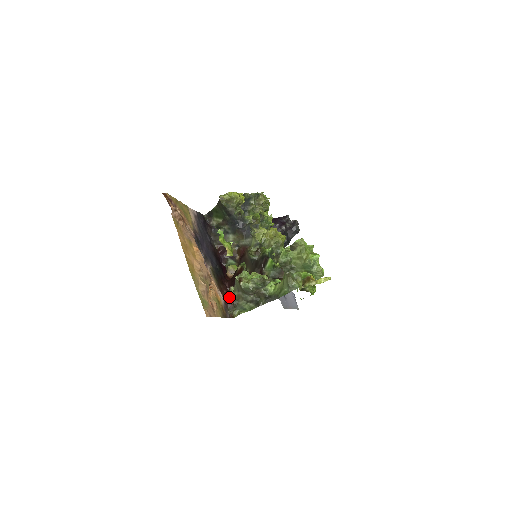
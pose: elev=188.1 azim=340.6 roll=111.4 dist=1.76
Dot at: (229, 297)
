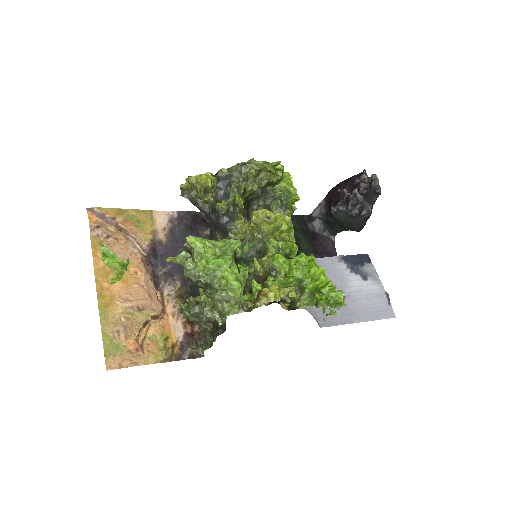
Dot at: occluded
